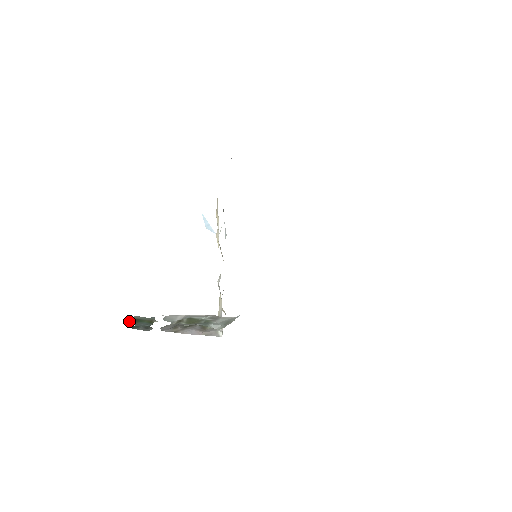
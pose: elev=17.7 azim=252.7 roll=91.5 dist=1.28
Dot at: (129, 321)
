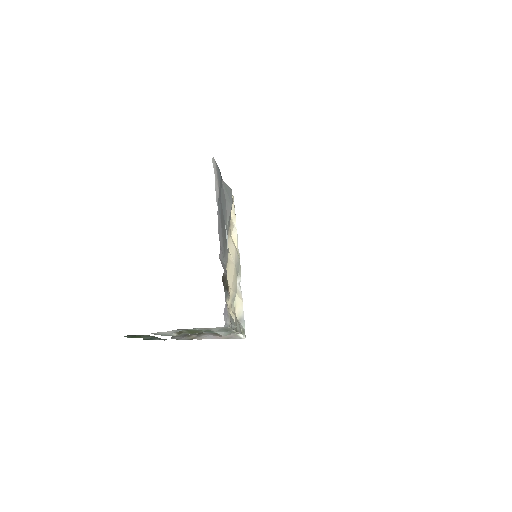
Dot at: (132, 337)
